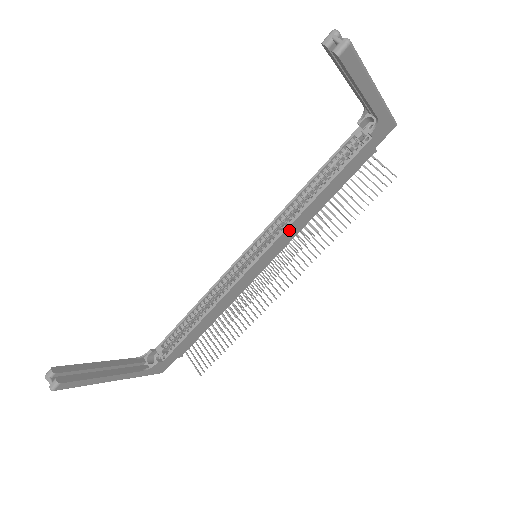
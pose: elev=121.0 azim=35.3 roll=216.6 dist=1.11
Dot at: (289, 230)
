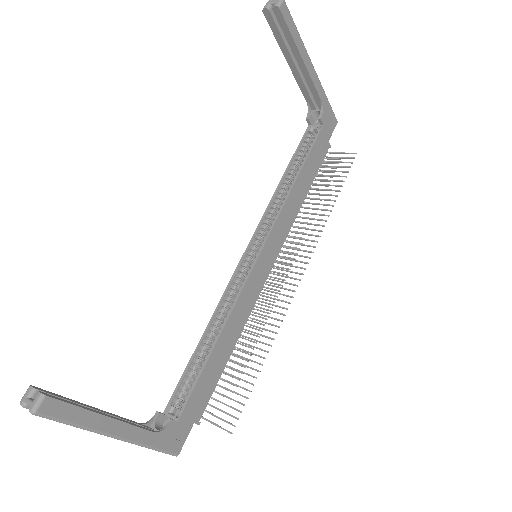
Dot at: (281, 220)
